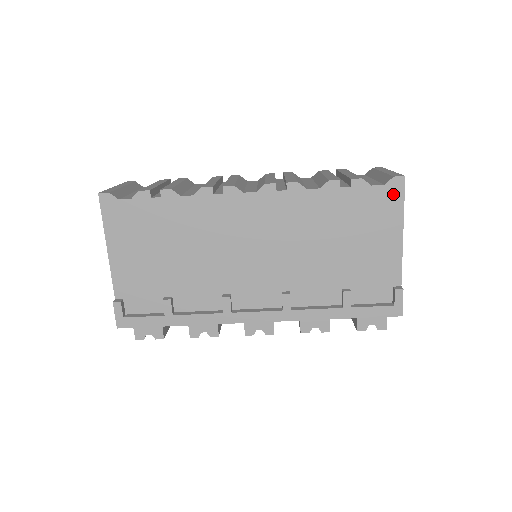
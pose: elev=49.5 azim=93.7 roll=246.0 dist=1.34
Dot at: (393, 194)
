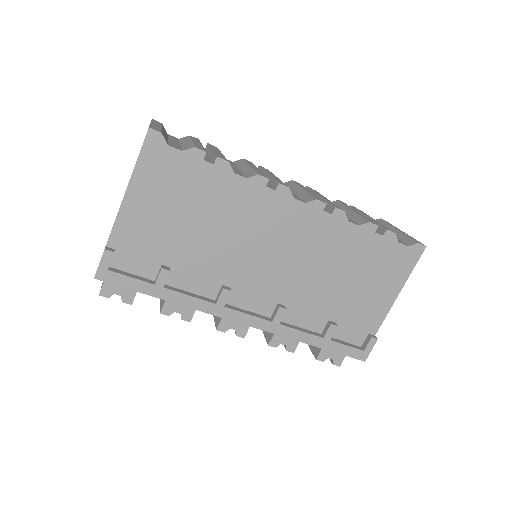
Dot at: (410, 257)
